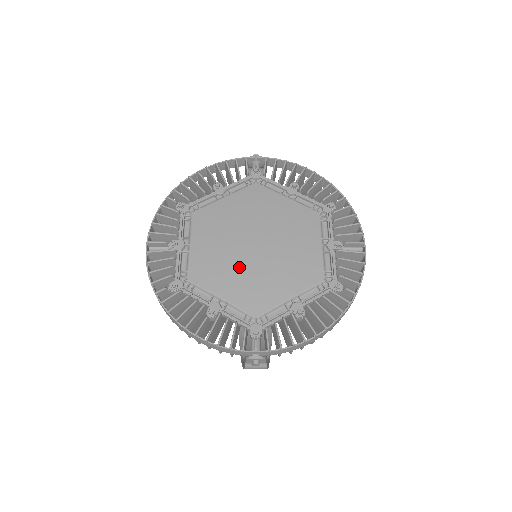
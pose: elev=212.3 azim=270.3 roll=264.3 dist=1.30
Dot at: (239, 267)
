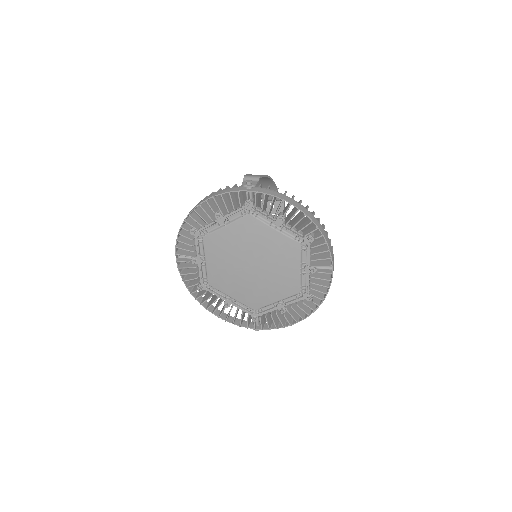
Dot at: (241, 282)
